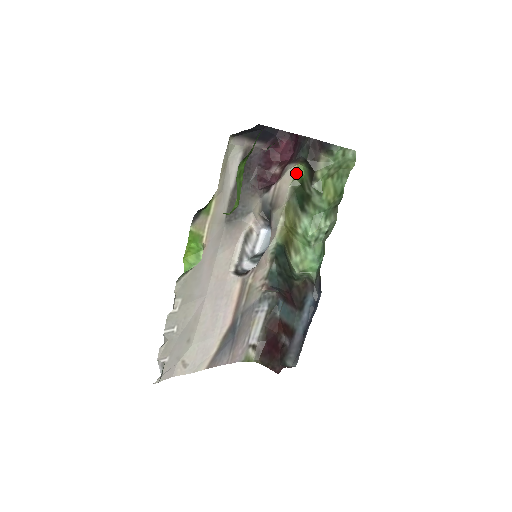
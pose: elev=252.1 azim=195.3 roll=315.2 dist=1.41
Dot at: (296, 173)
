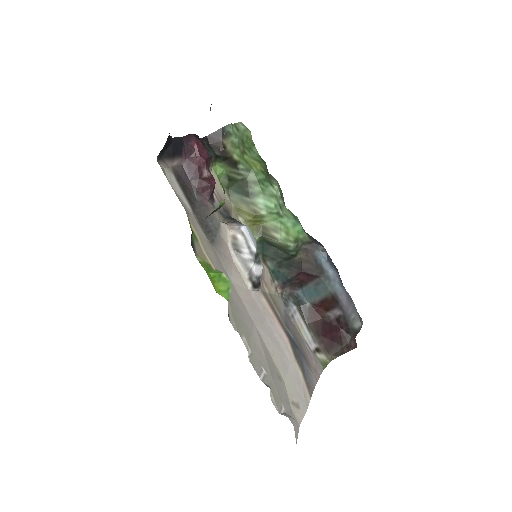
Dot at: (217, 175)
